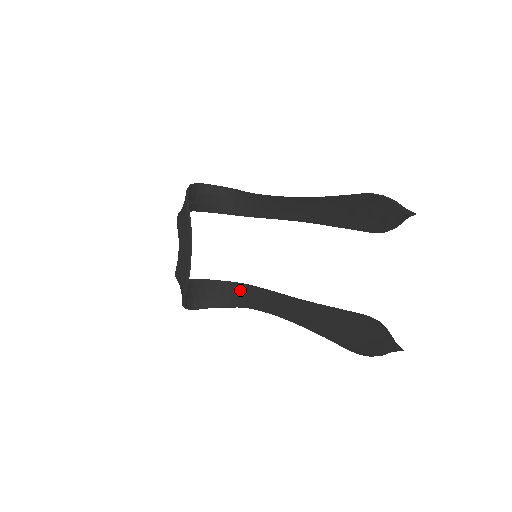
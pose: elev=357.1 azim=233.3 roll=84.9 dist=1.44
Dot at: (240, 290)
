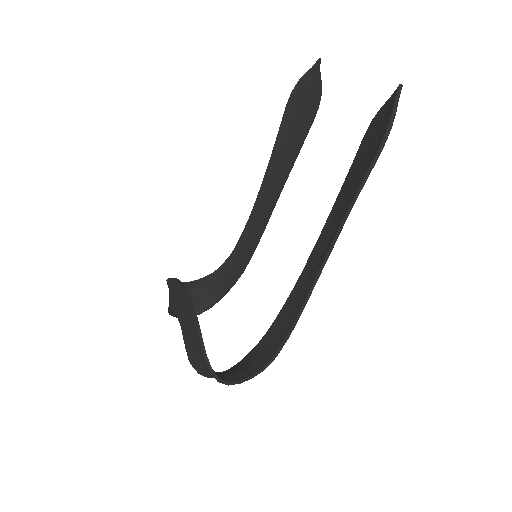
Dot at: (273, 332)
